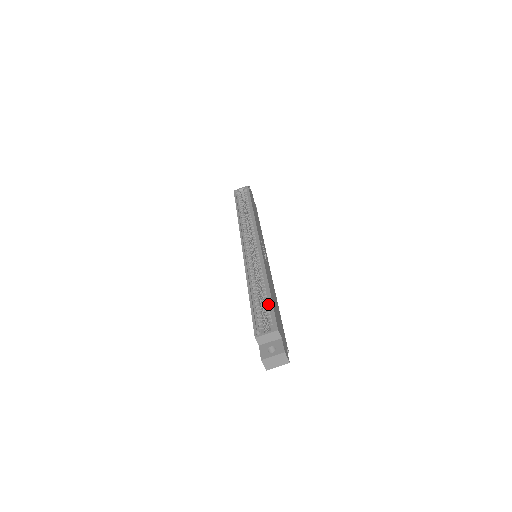
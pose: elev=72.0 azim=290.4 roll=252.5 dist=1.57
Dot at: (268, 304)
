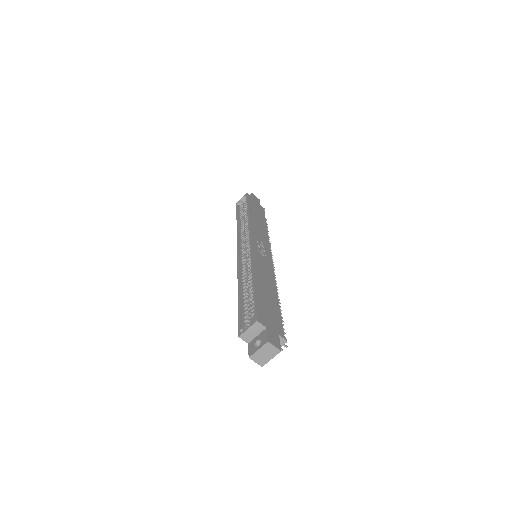
Dot at: occluded
